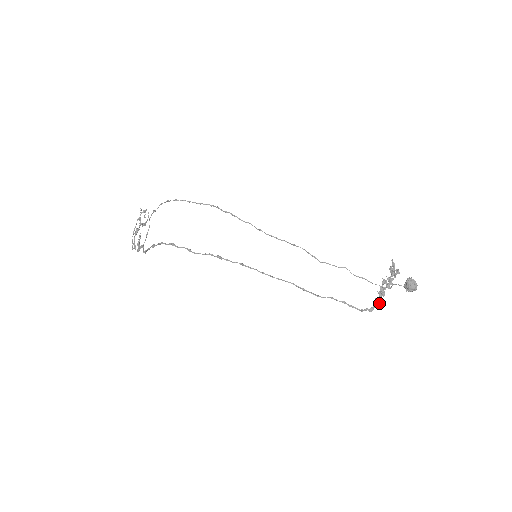
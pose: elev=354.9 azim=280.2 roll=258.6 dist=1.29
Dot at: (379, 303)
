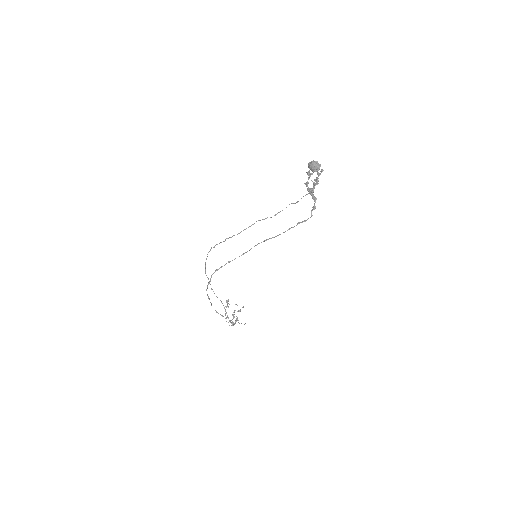
Dot at: (315, 199)
